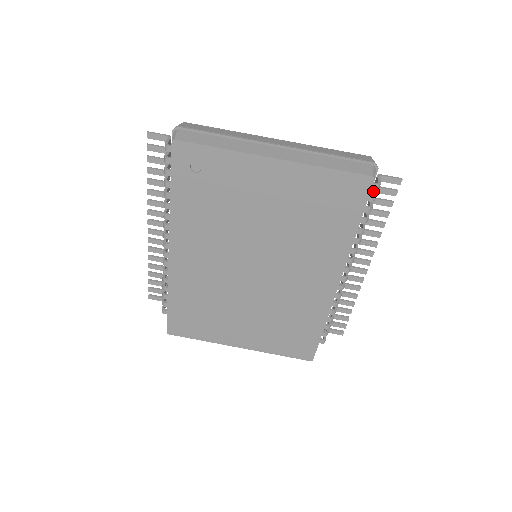
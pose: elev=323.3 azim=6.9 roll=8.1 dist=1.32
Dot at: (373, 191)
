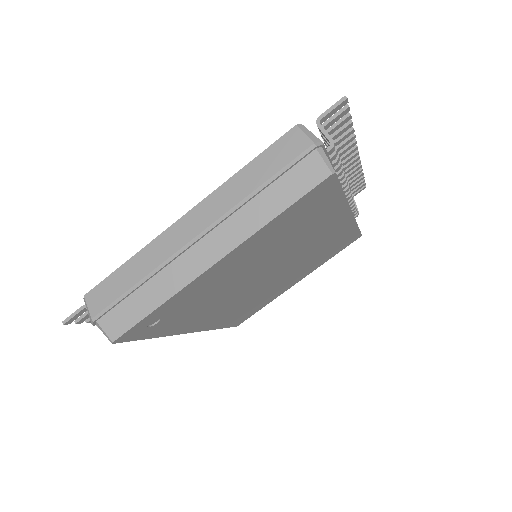
Dot at: (326, 142)
